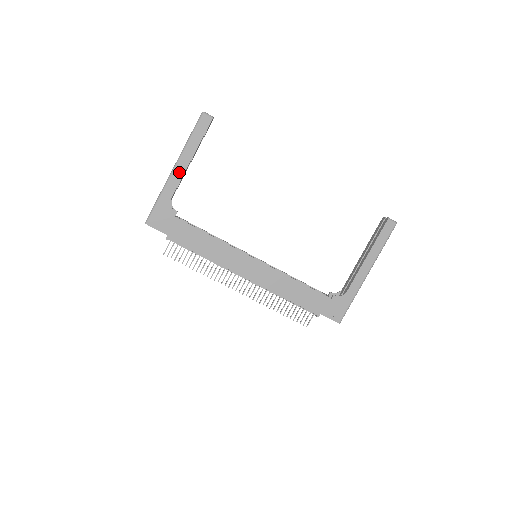
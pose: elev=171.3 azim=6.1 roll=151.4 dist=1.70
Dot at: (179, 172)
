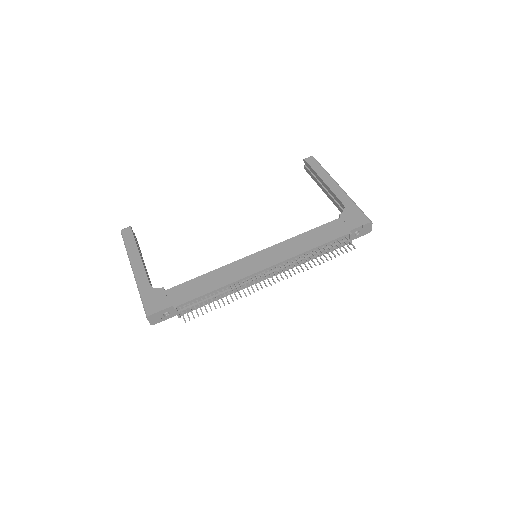
Dot at: (139, 267)
